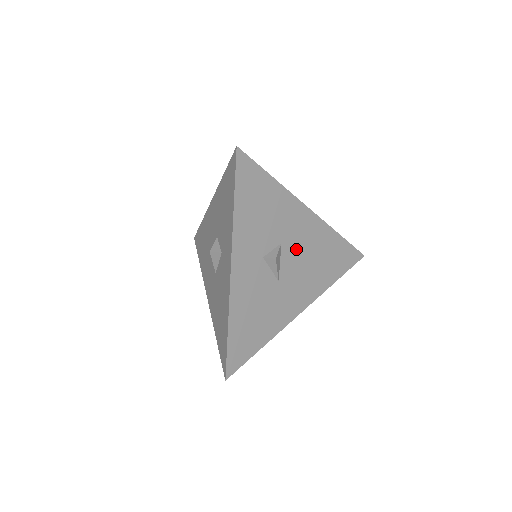
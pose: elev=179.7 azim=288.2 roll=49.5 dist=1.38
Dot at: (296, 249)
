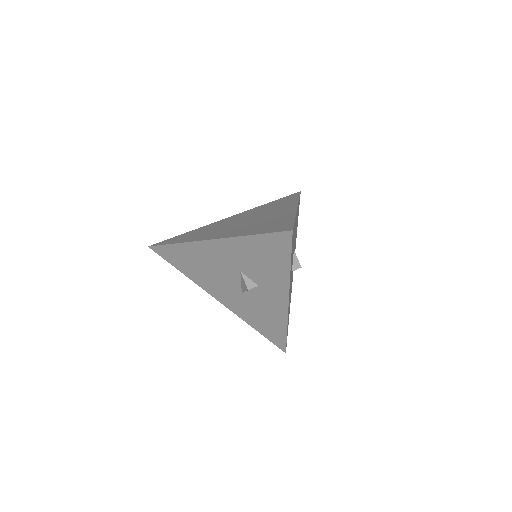
Dot at: occluded
